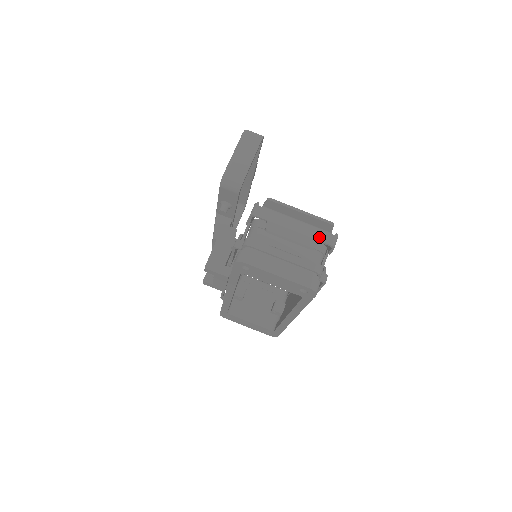
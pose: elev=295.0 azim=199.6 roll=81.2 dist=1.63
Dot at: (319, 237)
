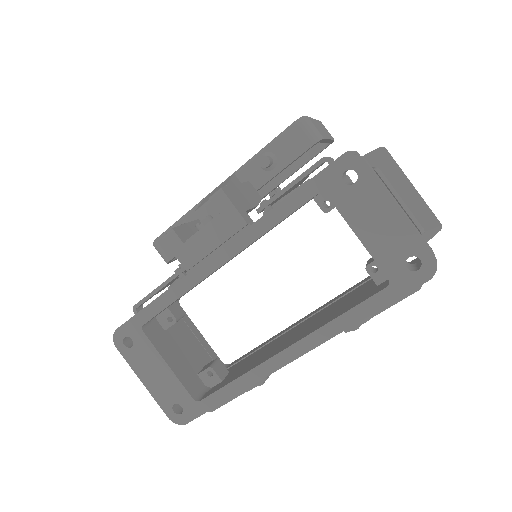
Dot at: occluded
